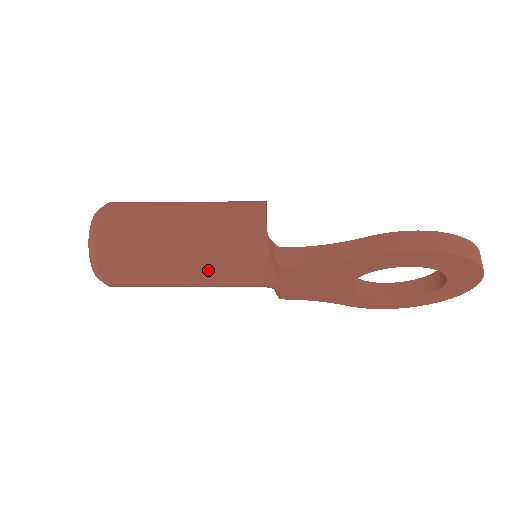
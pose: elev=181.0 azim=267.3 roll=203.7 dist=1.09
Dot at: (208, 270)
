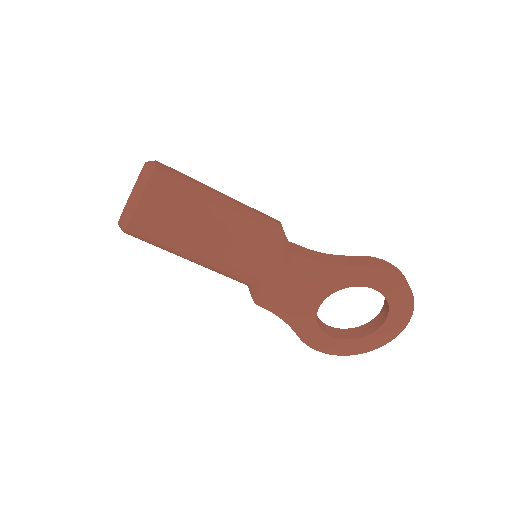
Dot at: (232, 239)
